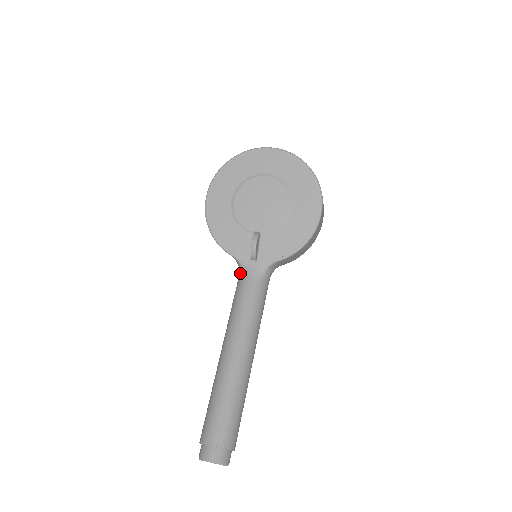
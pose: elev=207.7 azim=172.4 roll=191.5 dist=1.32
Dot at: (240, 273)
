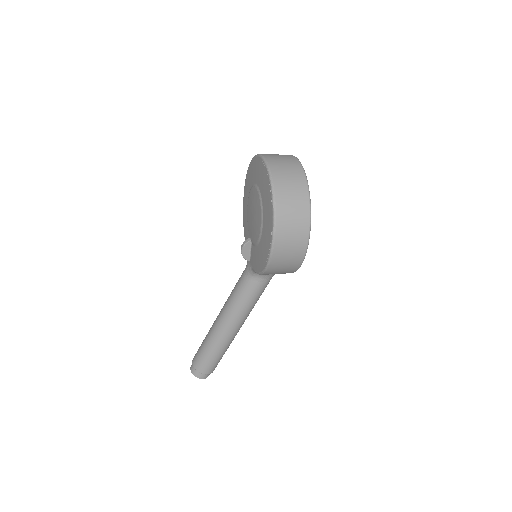
Dot at: occluded
